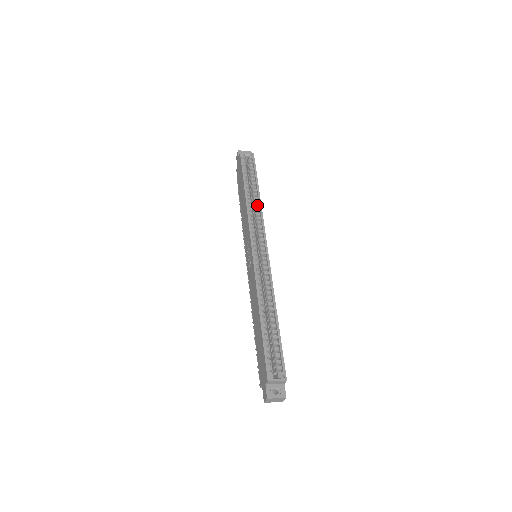
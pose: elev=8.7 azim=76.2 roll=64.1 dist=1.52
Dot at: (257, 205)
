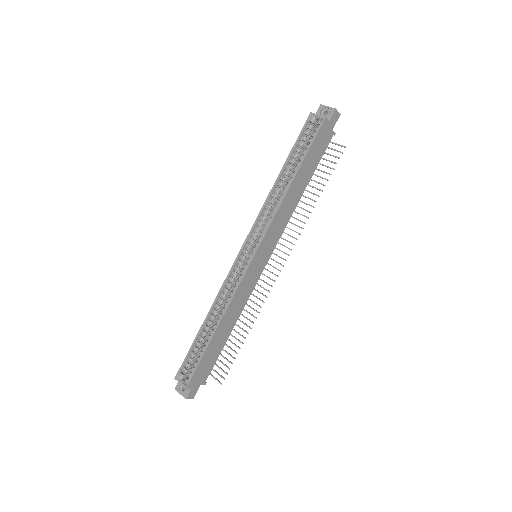
Dot at: (281, 198)
